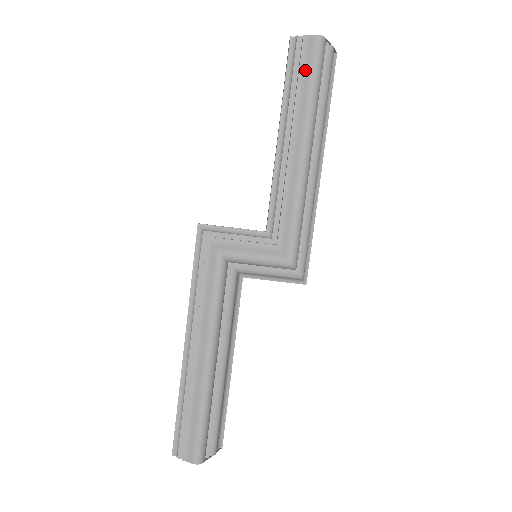
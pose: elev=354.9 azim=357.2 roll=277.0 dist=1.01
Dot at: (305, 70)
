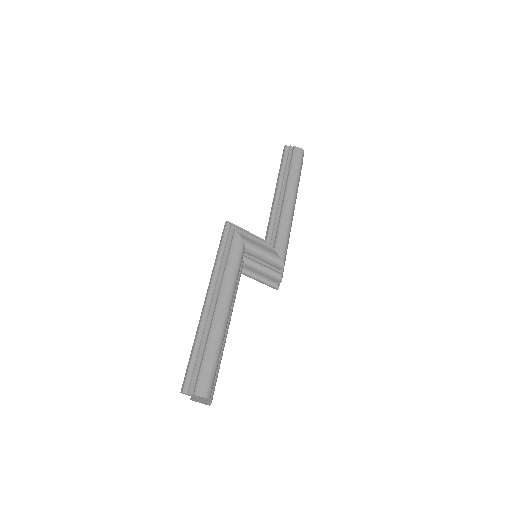
Dot at: (295, 162)
